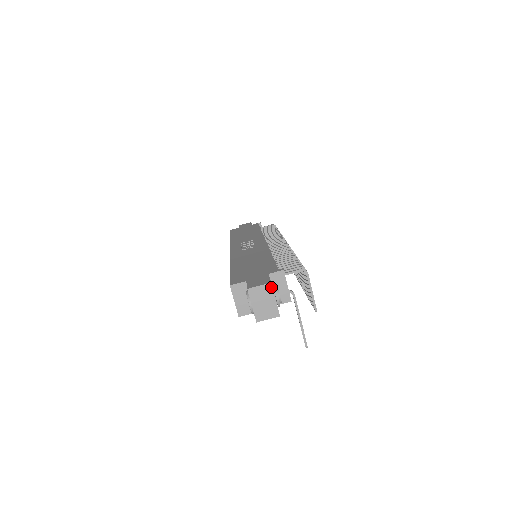
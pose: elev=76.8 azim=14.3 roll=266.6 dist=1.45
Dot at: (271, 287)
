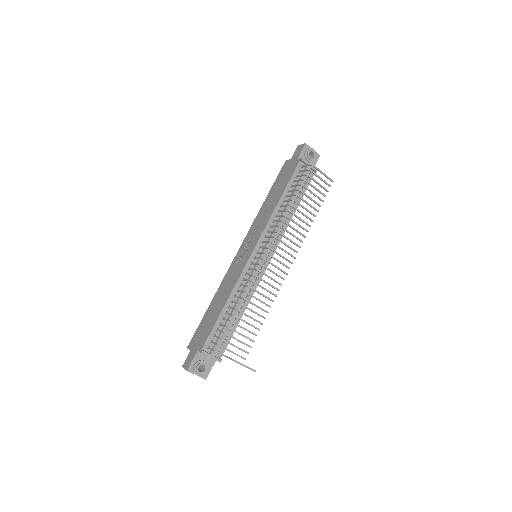
Dot at: occluded
